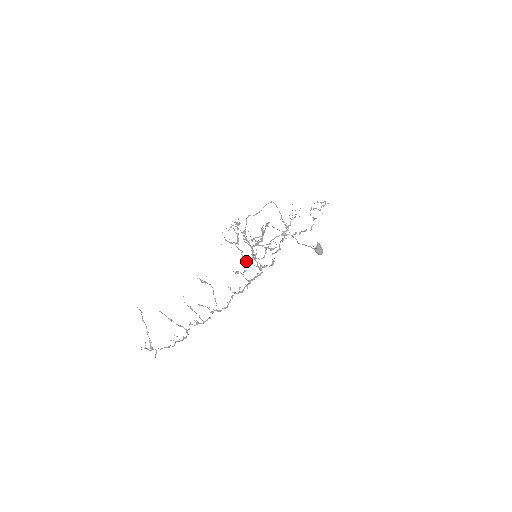
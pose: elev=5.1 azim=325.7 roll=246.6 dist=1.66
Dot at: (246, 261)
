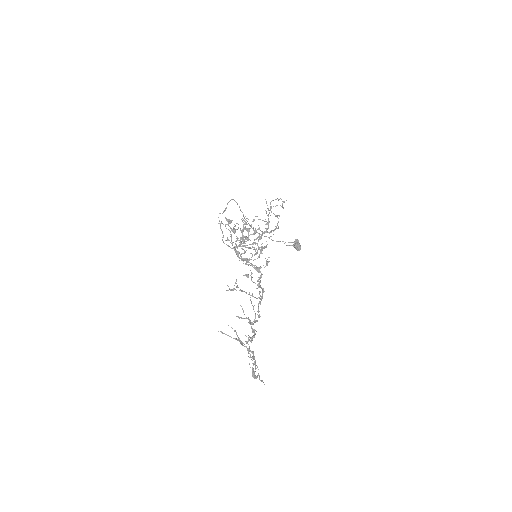
Dot at: occluded
